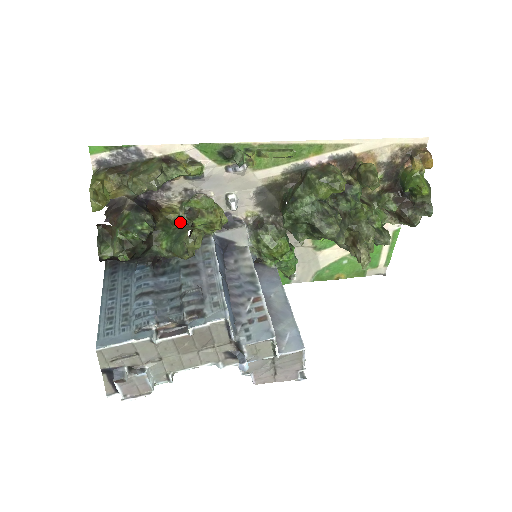
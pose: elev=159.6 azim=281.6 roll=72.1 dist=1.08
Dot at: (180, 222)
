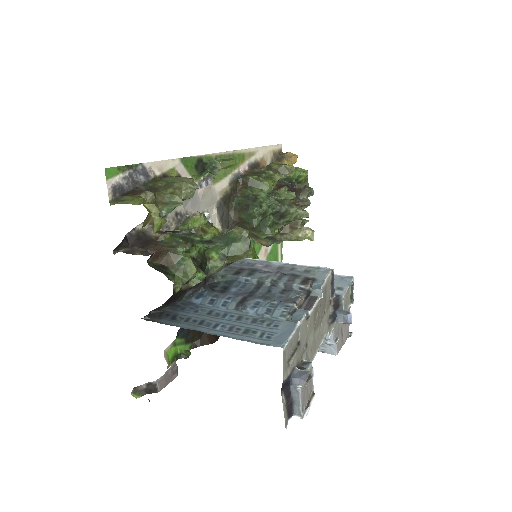
Dot at: occluded
